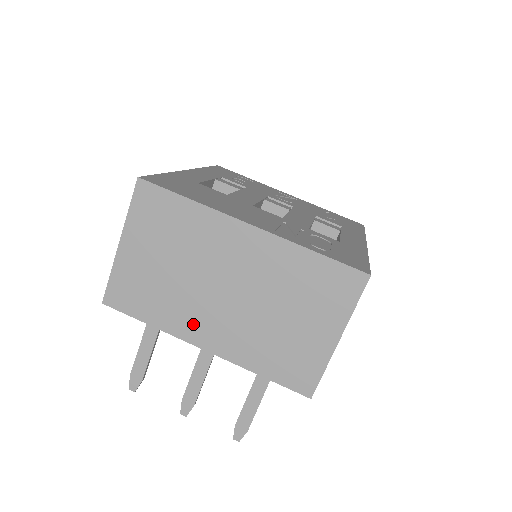
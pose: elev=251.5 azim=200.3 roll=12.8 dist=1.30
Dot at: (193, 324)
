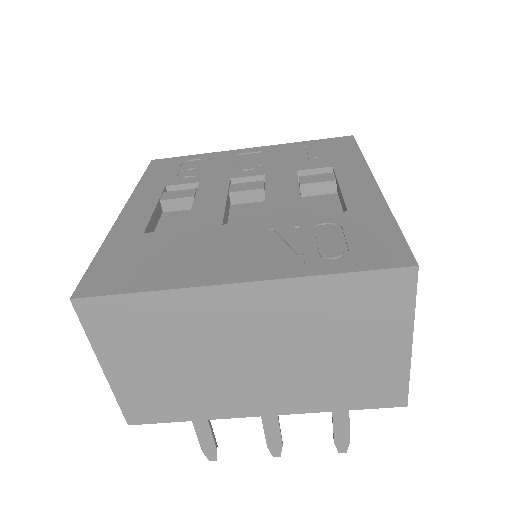
Dot at: (237, 401)
